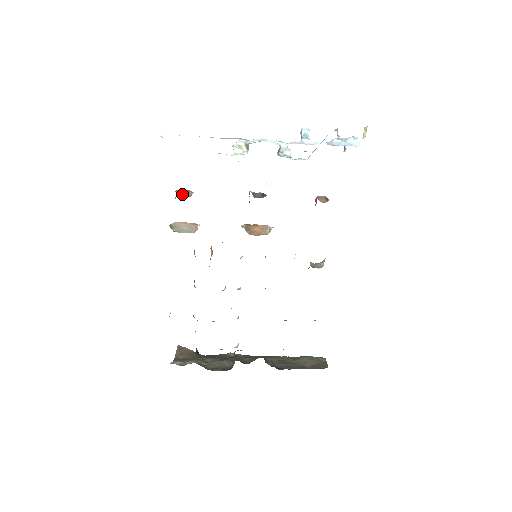
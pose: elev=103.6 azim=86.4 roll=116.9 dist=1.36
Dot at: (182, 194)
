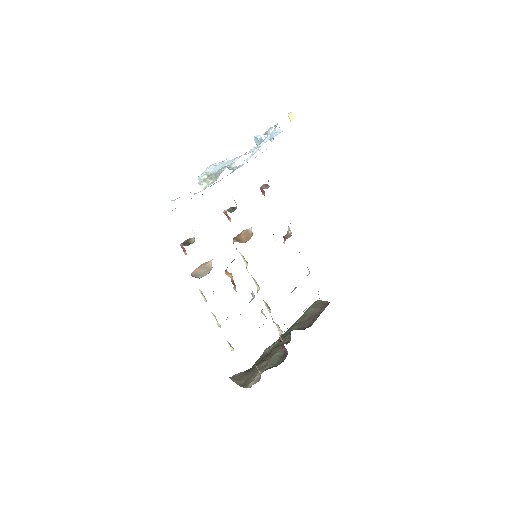
Dot at: (187, 245)
